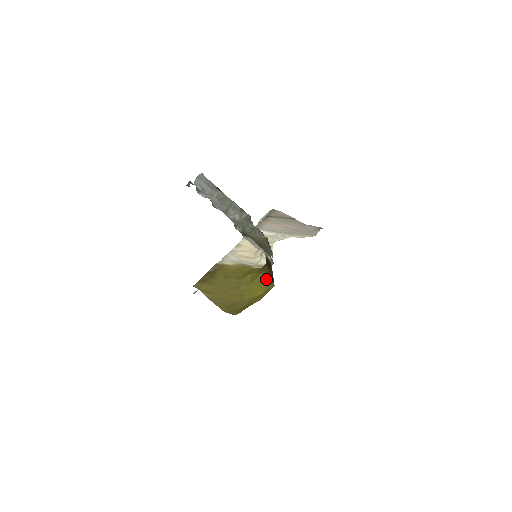
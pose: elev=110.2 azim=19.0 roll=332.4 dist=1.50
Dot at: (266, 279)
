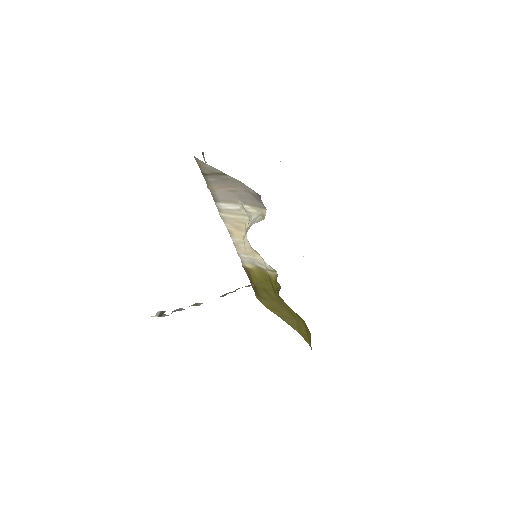
Dot at: occluded
